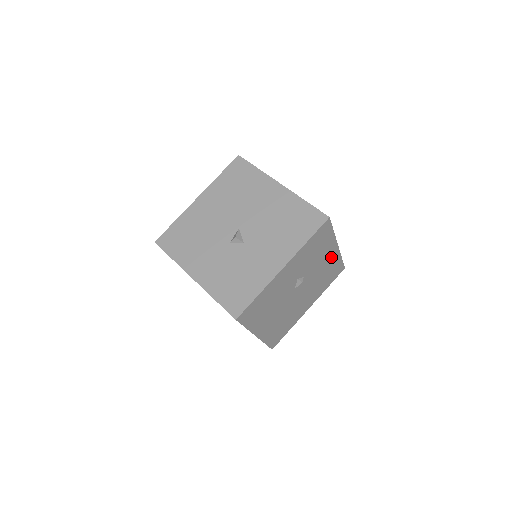
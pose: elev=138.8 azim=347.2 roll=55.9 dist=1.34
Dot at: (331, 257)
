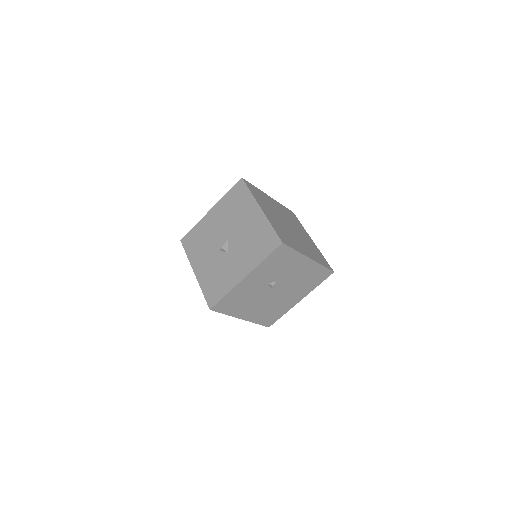
Dot at: (306, 266)
